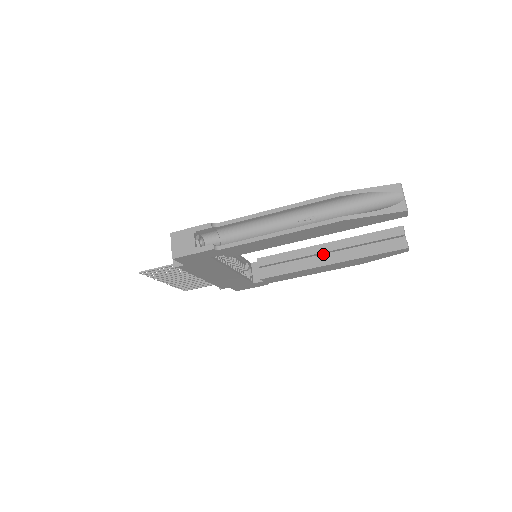
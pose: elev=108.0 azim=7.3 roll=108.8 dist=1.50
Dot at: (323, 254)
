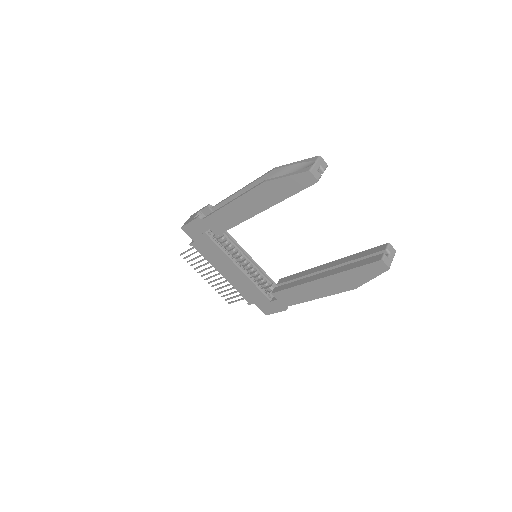
Dot at: occluded
